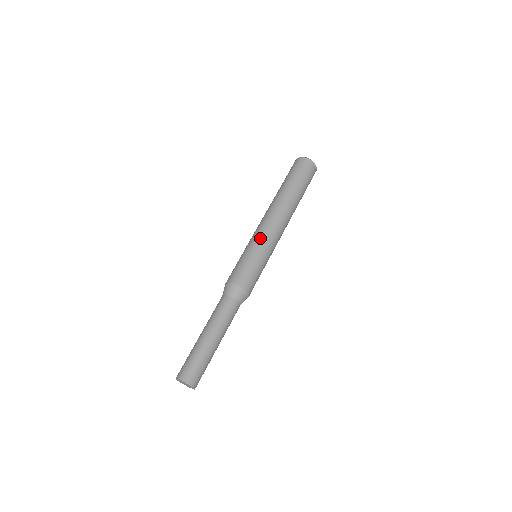
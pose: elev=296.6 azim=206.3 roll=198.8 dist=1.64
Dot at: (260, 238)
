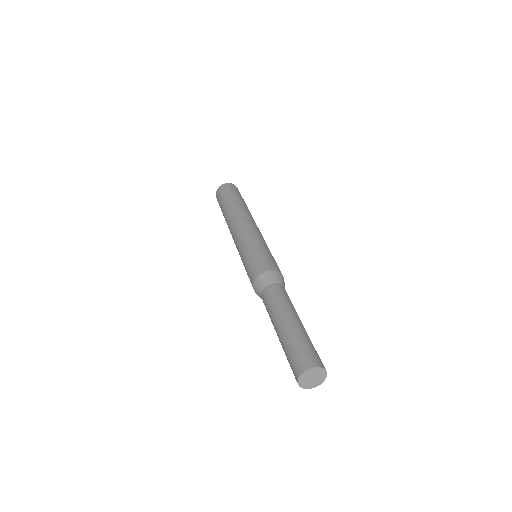
Dot at: (256, 235)
